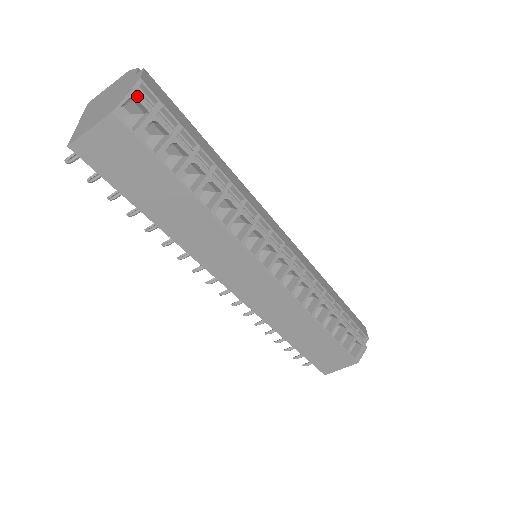
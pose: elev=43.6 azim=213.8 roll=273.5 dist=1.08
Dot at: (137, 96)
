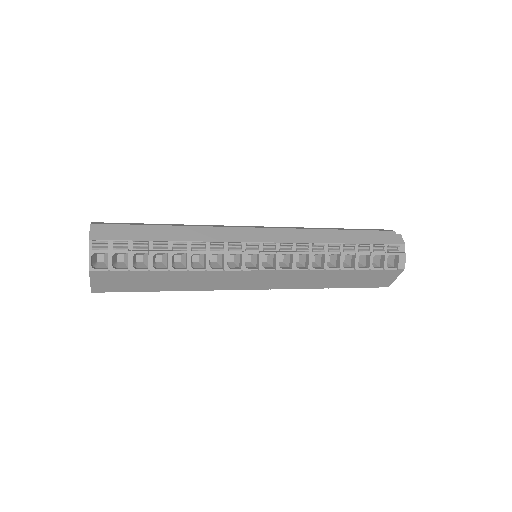
Dot at: (94, 251)
